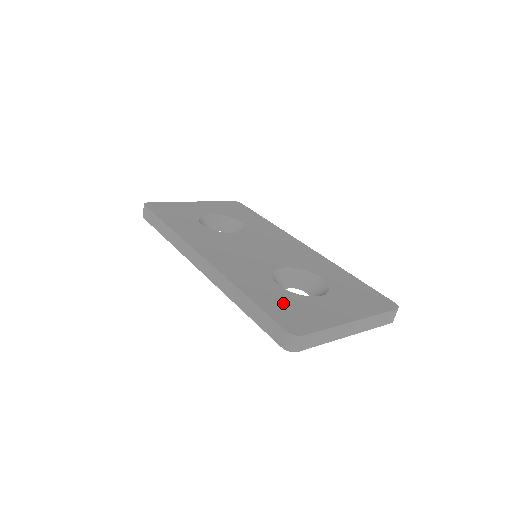
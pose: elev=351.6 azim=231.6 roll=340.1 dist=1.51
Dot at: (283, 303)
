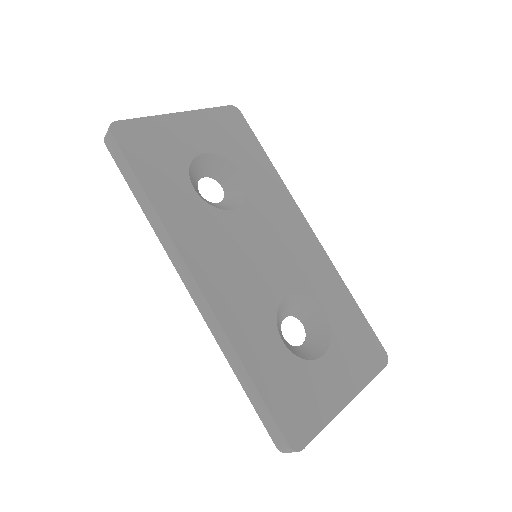
Dot at: (287, 384)
